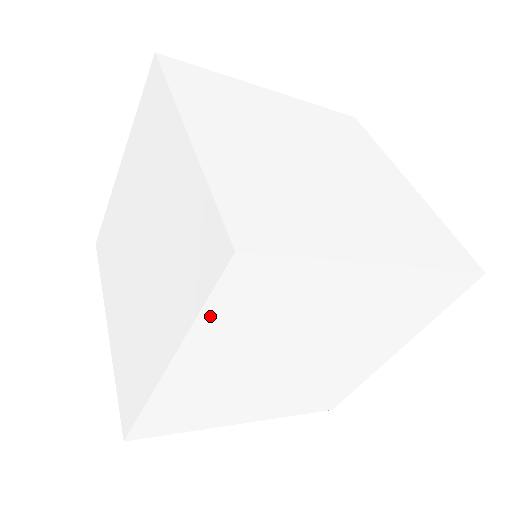
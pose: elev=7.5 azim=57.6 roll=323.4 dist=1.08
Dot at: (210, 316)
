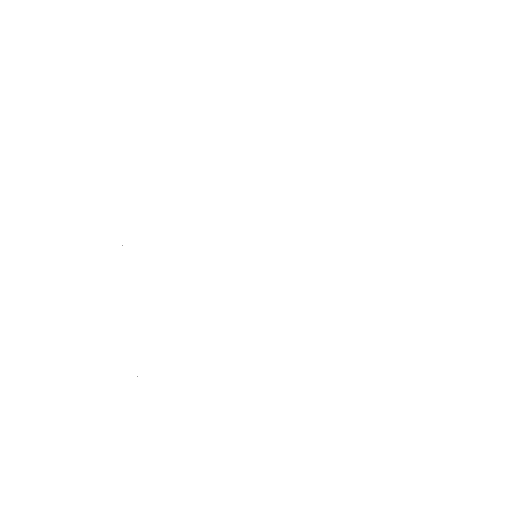
Dot at: (129, 221)
